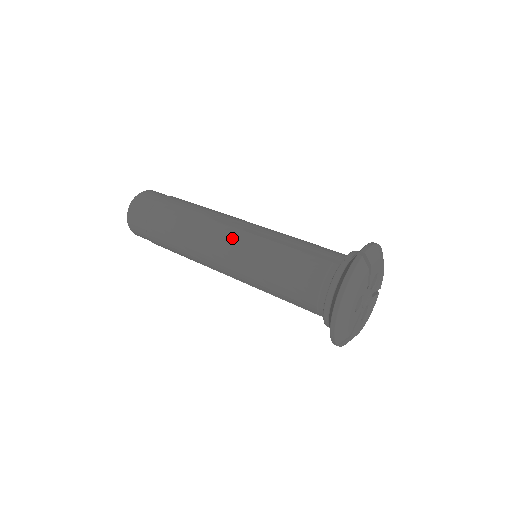
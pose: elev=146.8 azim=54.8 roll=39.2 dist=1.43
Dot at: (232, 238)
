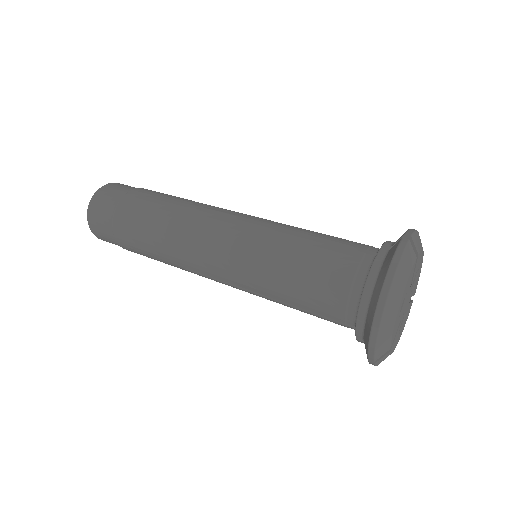
Dot at: (228, 229)
